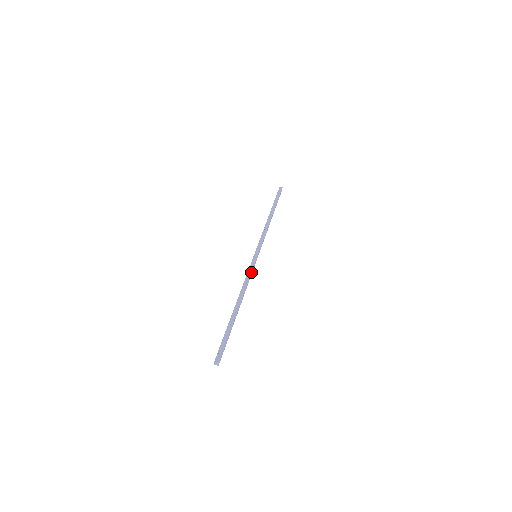
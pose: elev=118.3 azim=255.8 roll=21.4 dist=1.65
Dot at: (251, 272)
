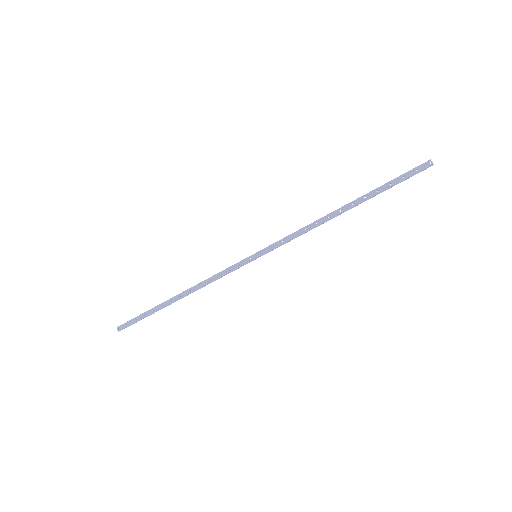
Dot at: (226, 273)
